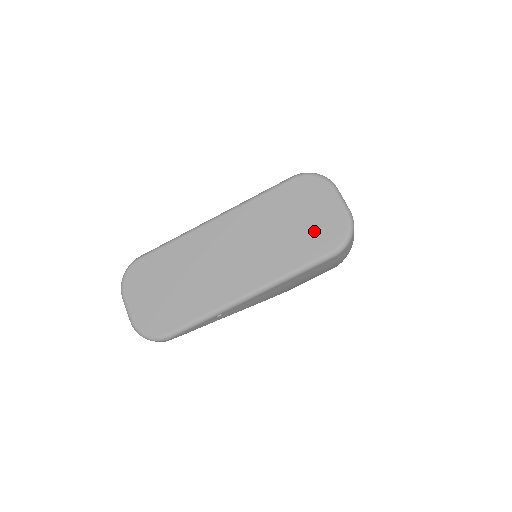
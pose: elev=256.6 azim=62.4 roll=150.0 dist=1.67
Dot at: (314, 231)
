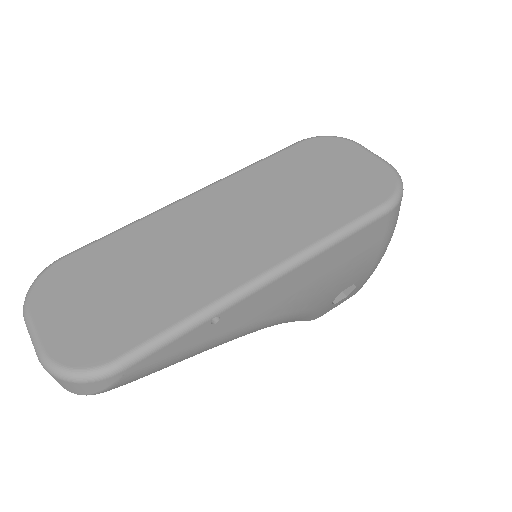
Dot at: (348, 186)
